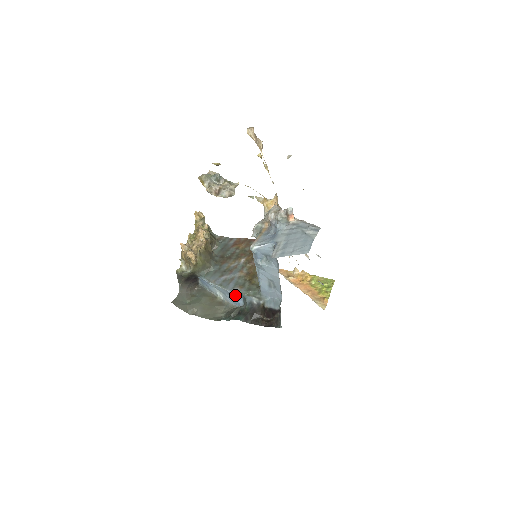
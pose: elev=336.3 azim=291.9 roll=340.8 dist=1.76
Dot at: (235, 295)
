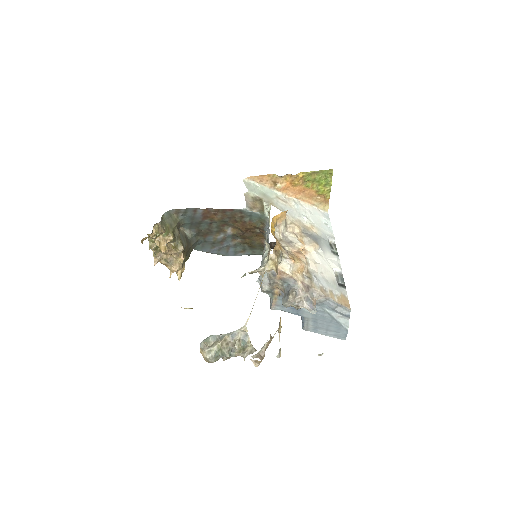
Dot at: occluded
